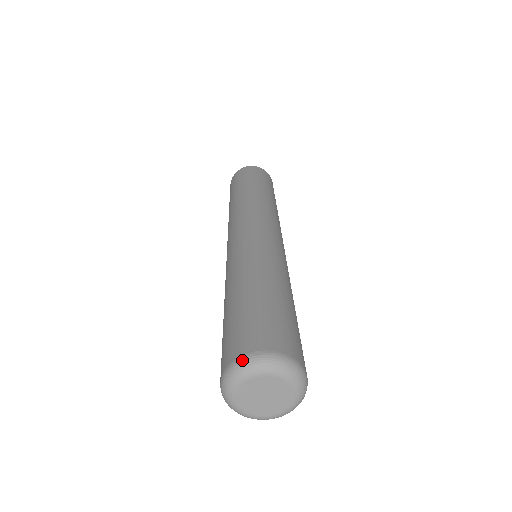
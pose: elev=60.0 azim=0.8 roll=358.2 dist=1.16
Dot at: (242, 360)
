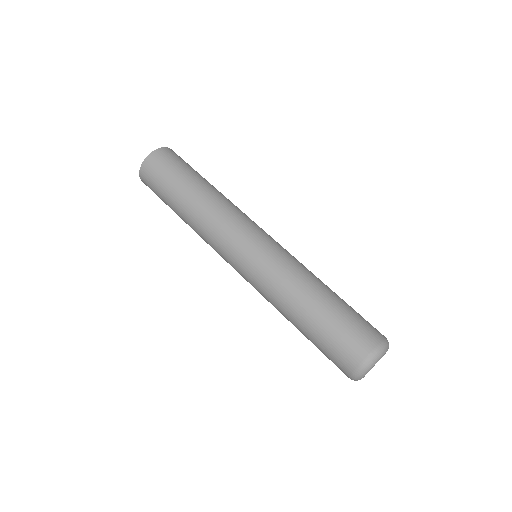
Dot at: (364, 365)
